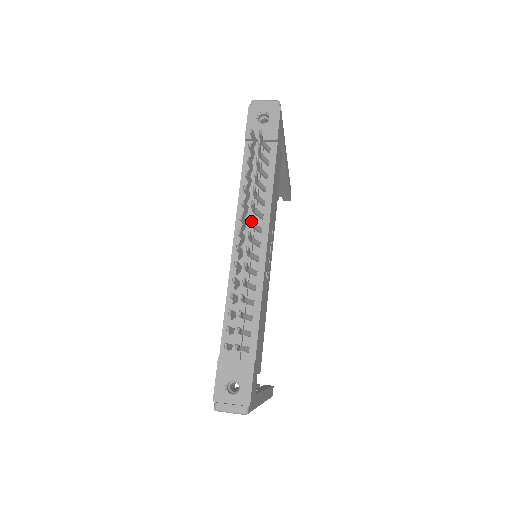
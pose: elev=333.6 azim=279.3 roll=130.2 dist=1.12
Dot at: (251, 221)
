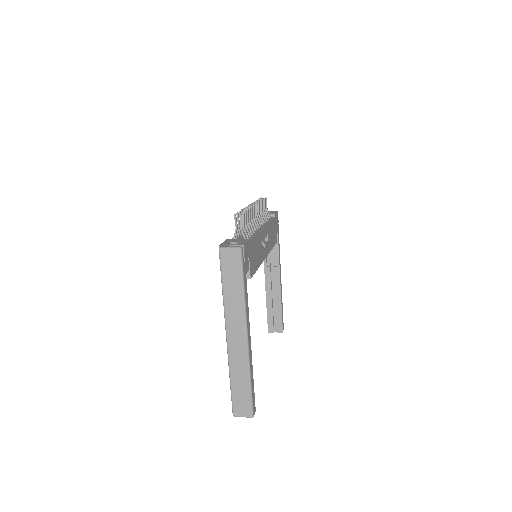
Dot at: (257, 206)
